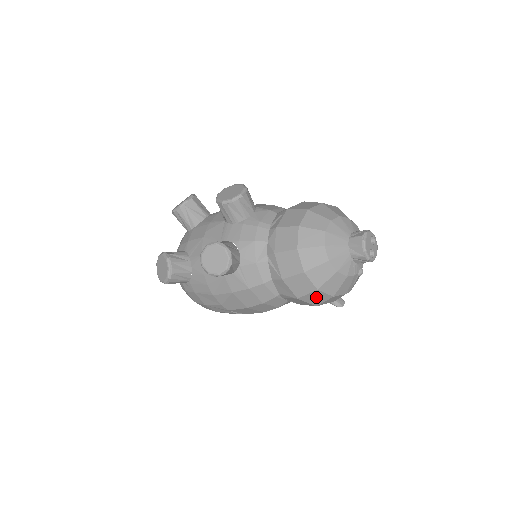
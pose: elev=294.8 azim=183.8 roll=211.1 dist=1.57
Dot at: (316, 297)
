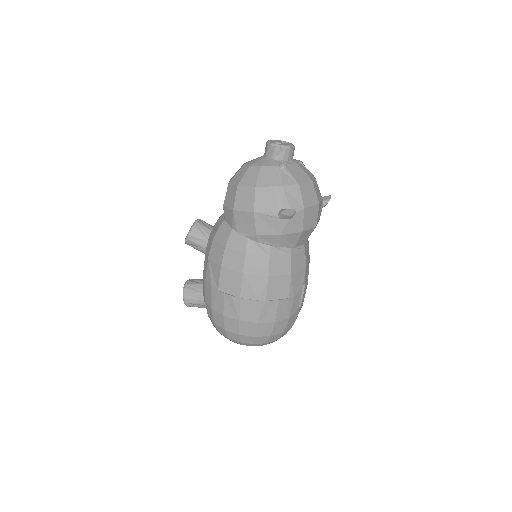
Dot at: (244, 198)
